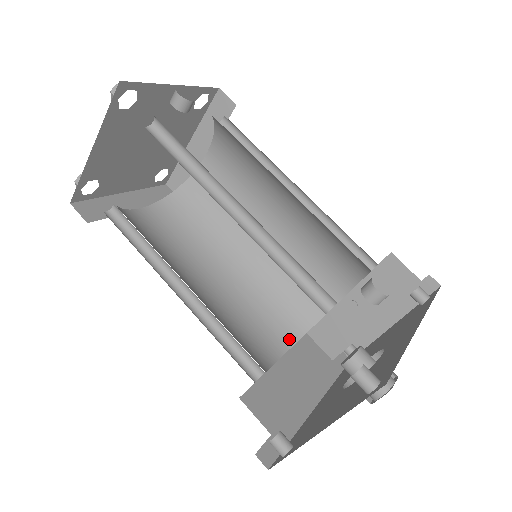
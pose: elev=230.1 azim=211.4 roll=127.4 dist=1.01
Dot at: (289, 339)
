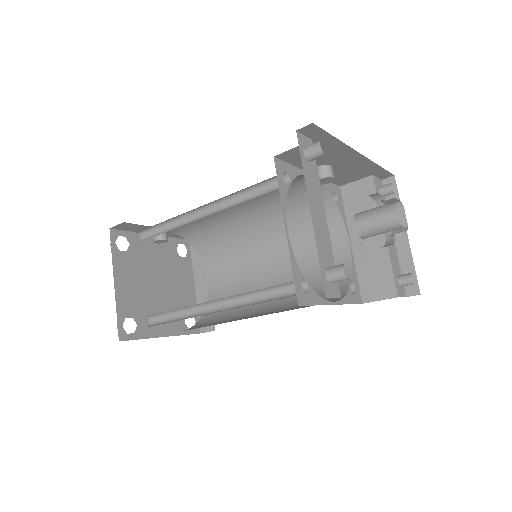
Dot at: occluded
